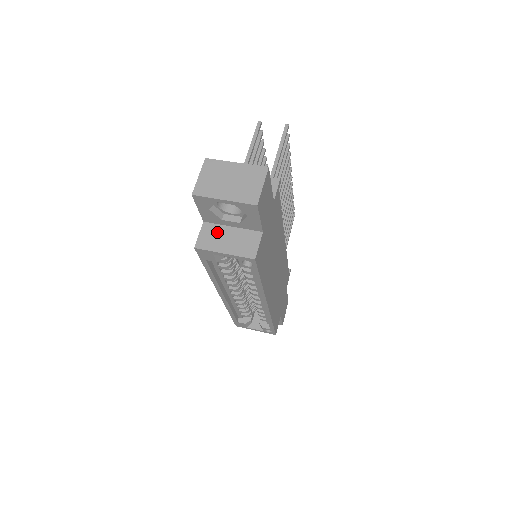
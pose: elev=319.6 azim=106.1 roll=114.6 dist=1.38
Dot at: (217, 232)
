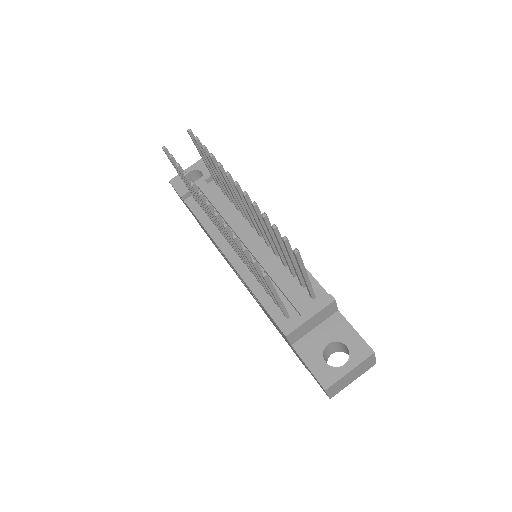
Dot at: occluded
